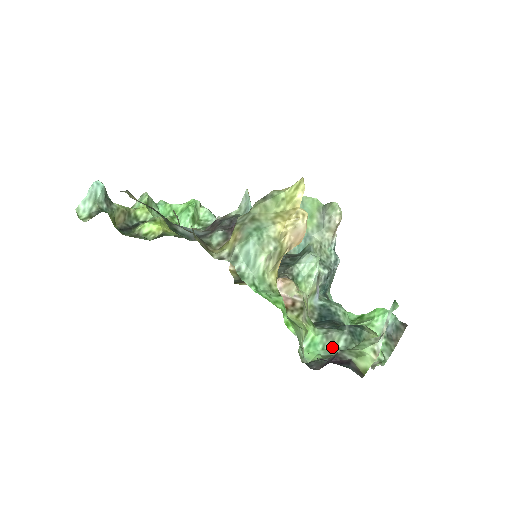
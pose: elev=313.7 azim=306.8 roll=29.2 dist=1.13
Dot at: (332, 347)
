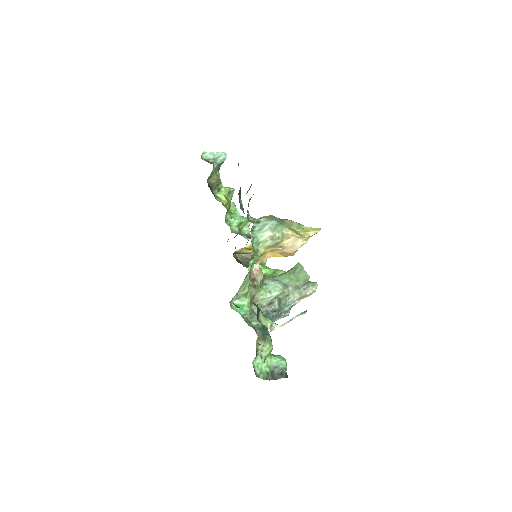
Dot at: (248, 319)
